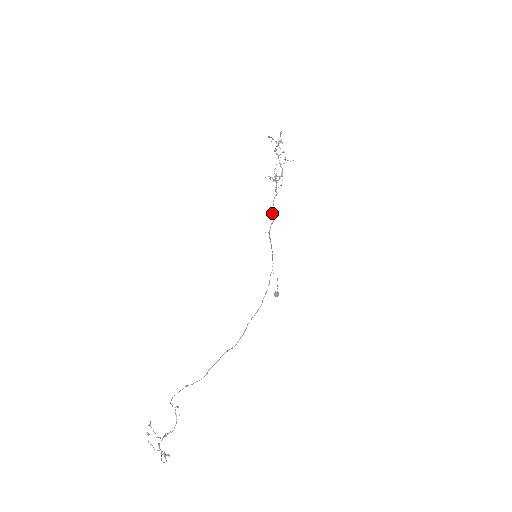
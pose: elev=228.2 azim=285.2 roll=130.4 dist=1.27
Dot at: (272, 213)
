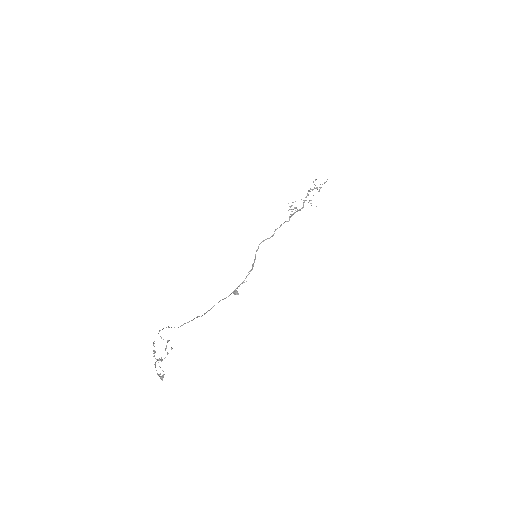
Dot at: (274, 231)
